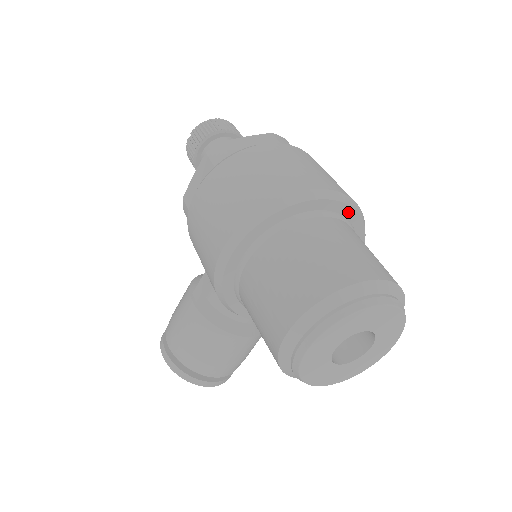
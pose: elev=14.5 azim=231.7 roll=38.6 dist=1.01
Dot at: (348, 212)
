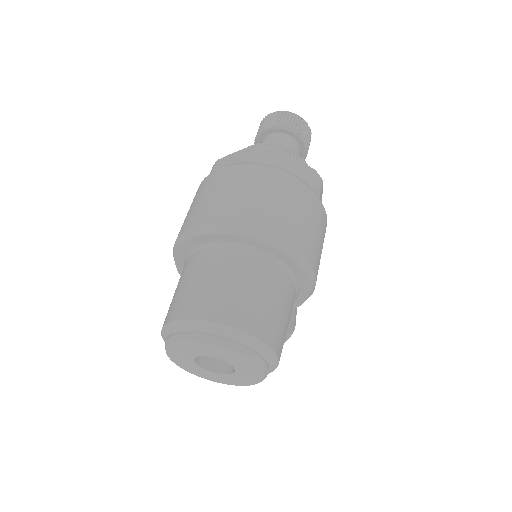
Dot at: (248, 241)
